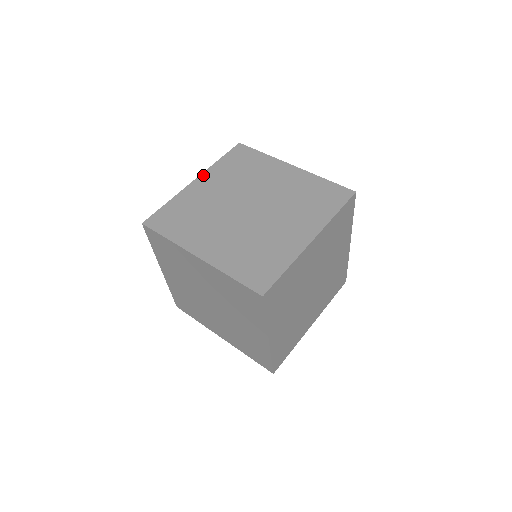
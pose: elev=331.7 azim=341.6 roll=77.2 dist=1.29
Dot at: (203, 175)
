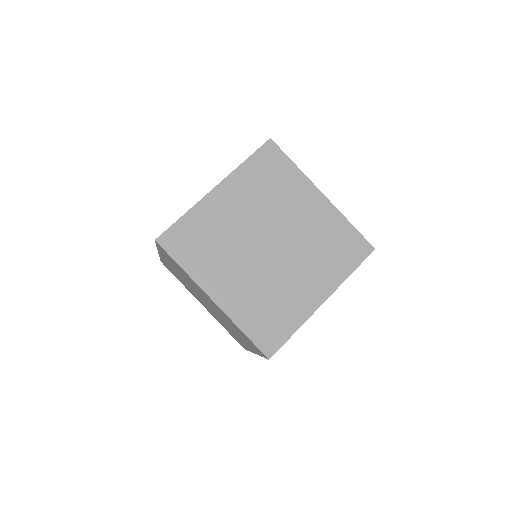
Dot at: occluded
